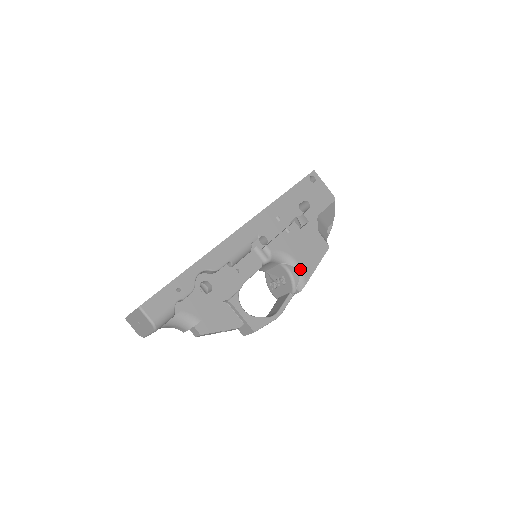
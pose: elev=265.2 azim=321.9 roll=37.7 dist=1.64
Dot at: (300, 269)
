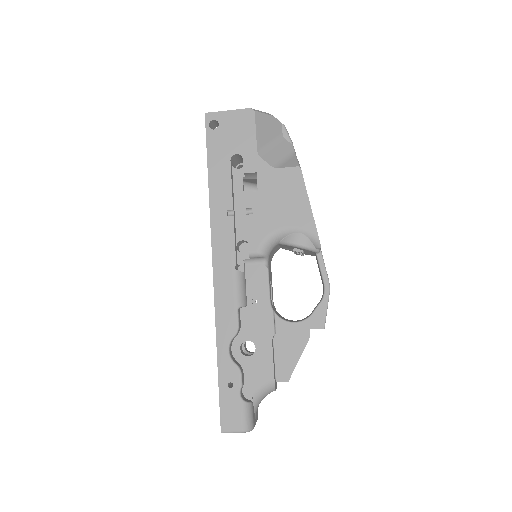
Dot at: (298, 229)
